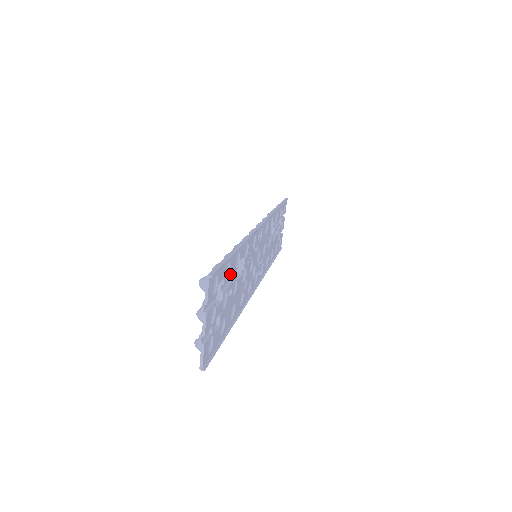
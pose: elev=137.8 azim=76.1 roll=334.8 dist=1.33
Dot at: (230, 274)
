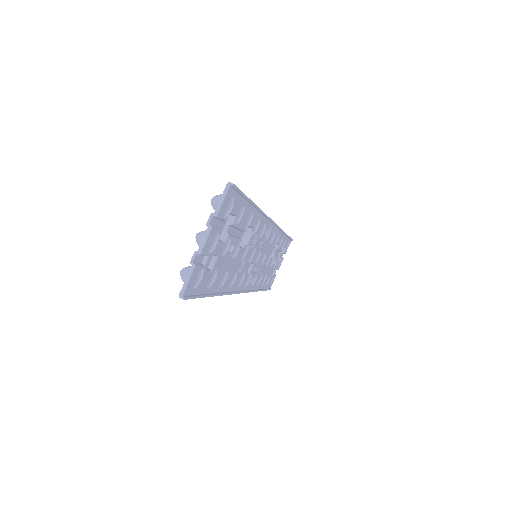
Dot at: (240, 224)
